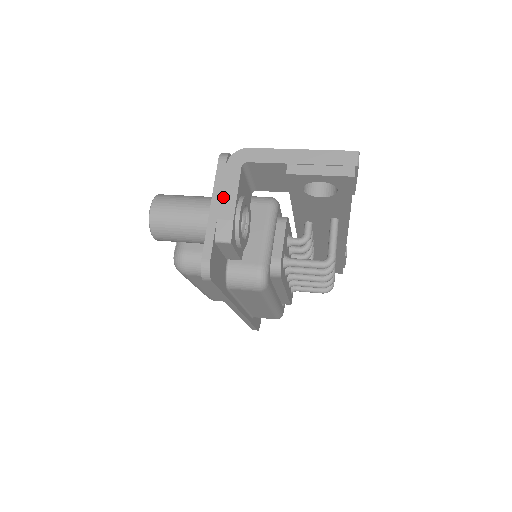
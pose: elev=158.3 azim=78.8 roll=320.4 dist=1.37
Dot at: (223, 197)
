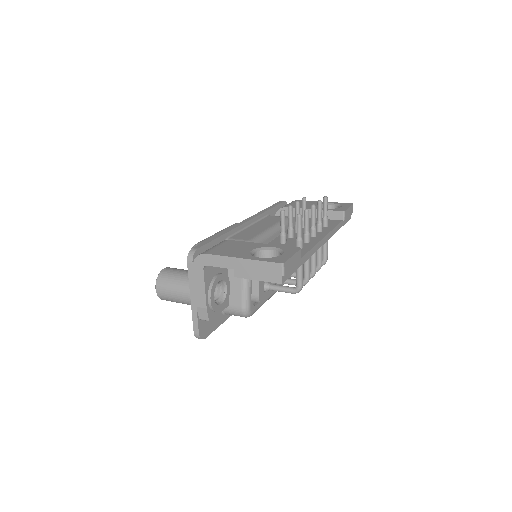
Dot at: (197, 291)
